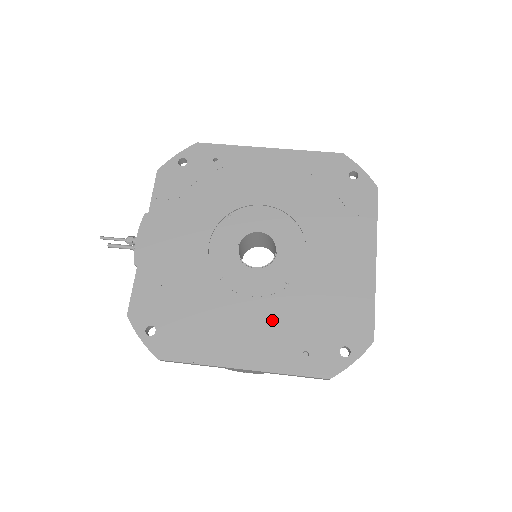
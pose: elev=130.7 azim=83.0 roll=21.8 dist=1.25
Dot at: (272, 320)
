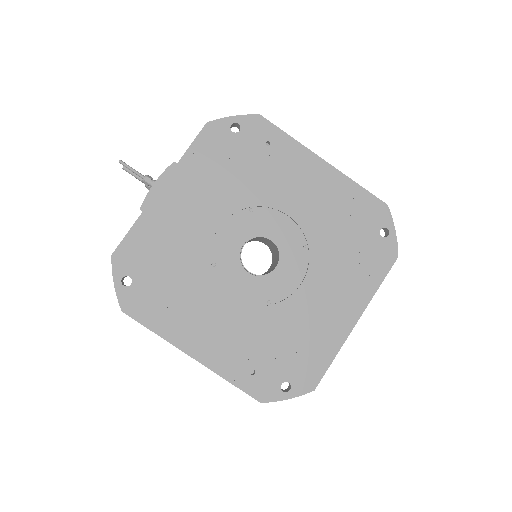
Dot at: (239, 328)
